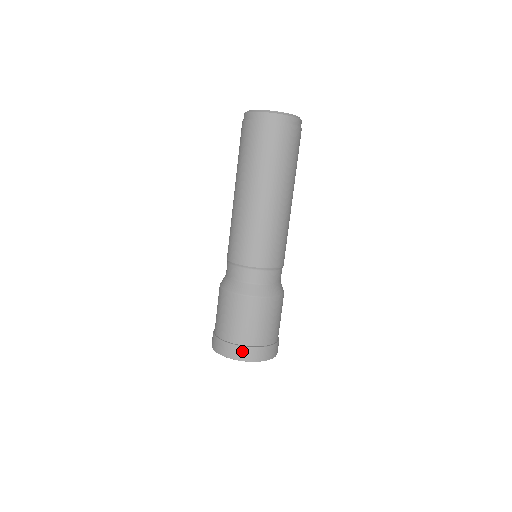
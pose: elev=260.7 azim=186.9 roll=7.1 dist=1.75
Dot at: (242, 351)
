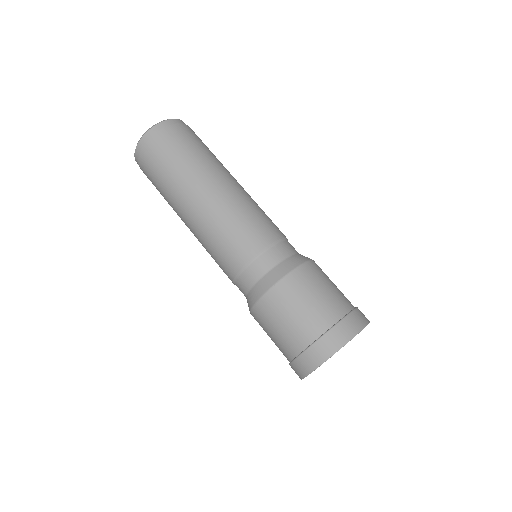
Dot at: (352, 319)
